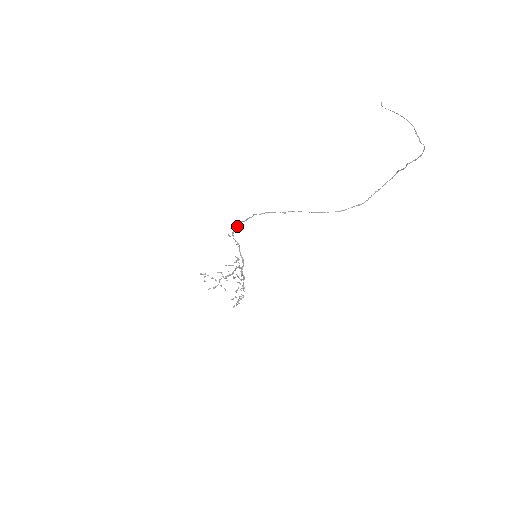
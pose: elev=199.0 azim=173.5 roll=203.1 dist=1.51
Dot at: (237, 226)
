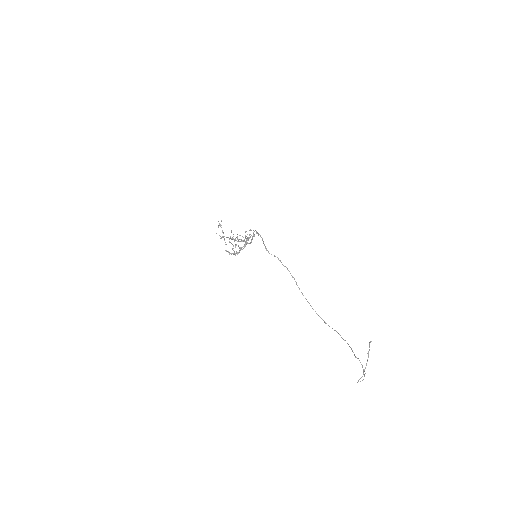
Dot at: (258, 235)
